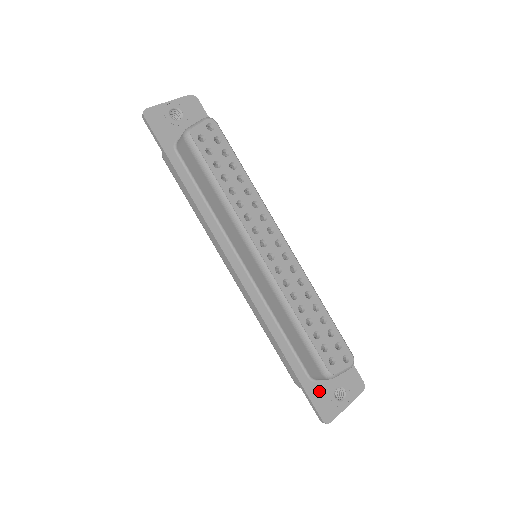
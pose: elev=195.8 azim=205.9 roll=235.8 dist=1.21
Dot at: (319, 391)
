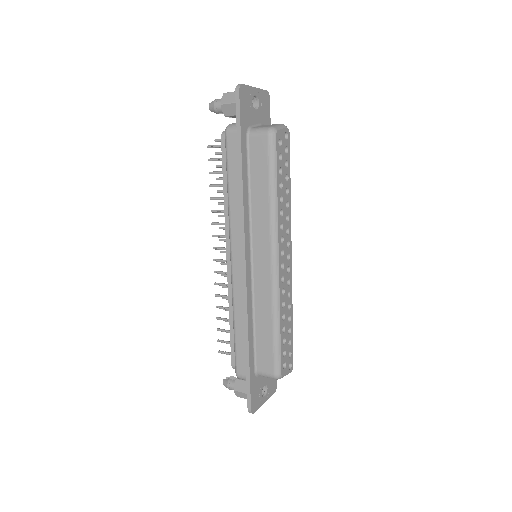
Dot at: (256, 385)
